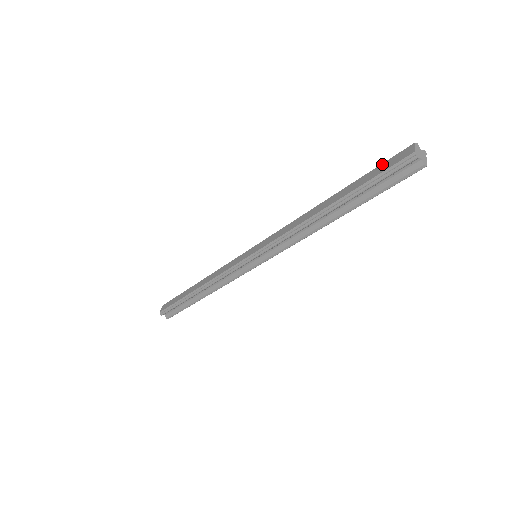
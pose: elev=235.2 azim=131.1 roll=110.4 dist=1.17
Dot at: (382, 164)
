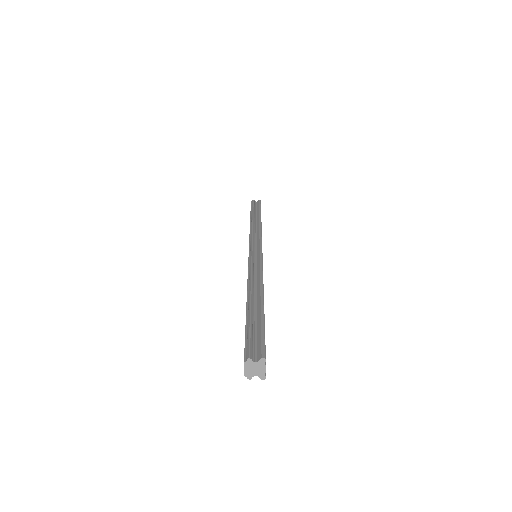
Dot at: occluded
